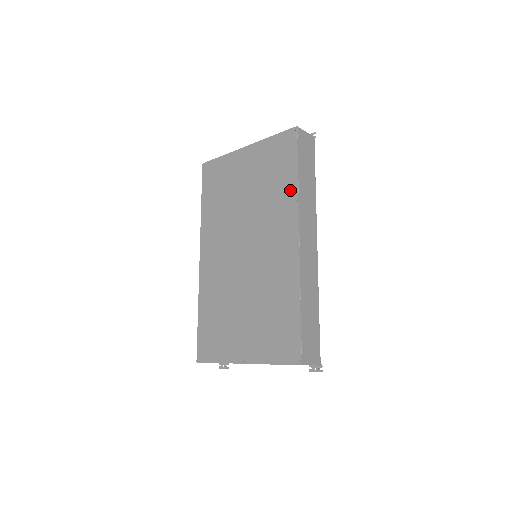
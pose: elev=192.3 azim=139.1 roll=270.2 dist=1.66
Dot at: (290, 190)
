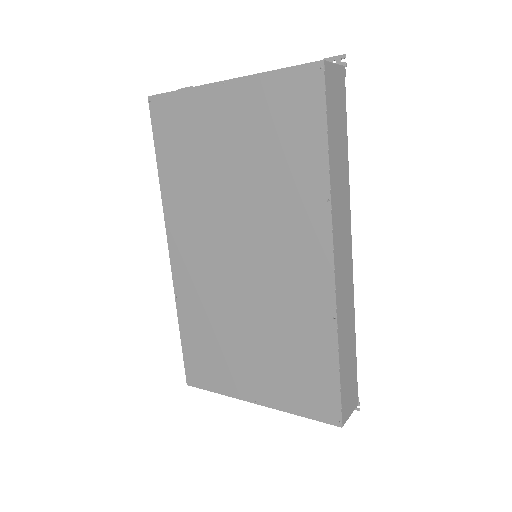
Dot at: (315, 179)
